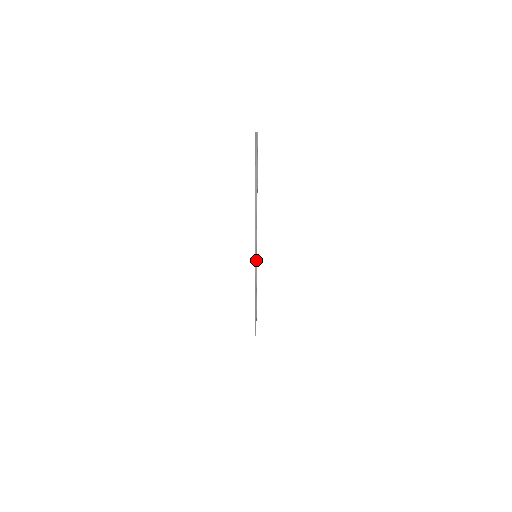
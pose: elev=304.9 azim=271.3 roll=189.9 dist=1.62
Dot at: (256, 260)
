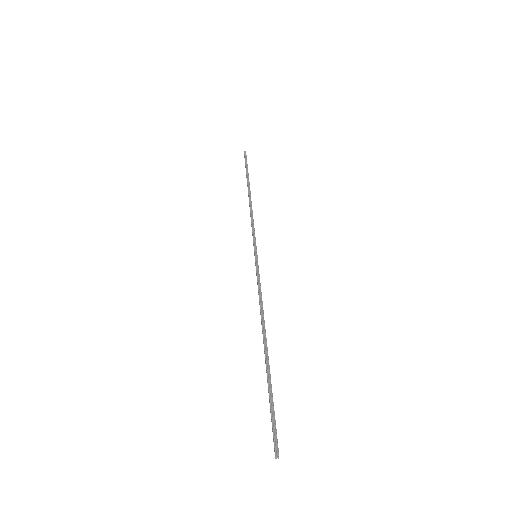
Dot at: (257, 260)
